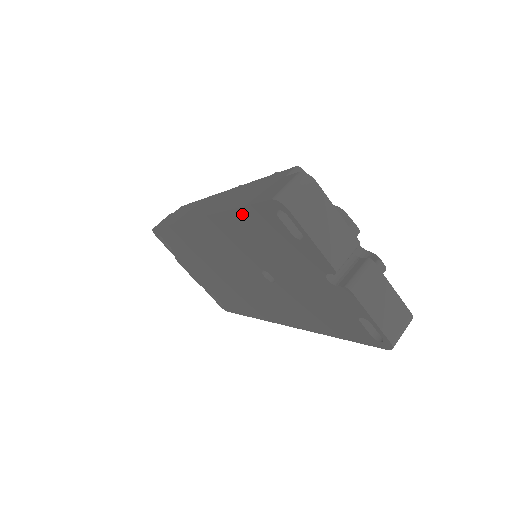
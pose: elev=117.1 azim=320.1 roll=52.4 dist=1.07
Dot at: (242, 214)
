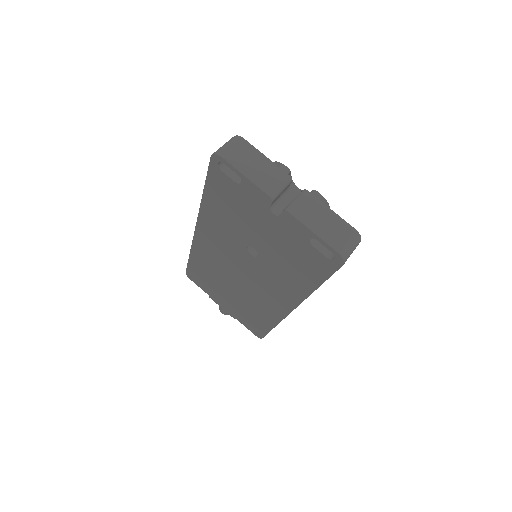
Dot at: (209, 191)
